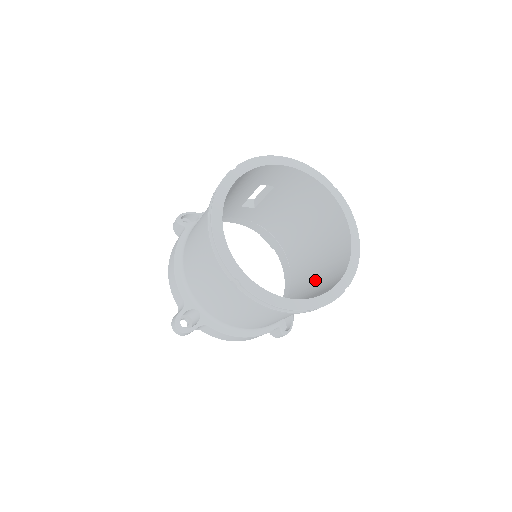
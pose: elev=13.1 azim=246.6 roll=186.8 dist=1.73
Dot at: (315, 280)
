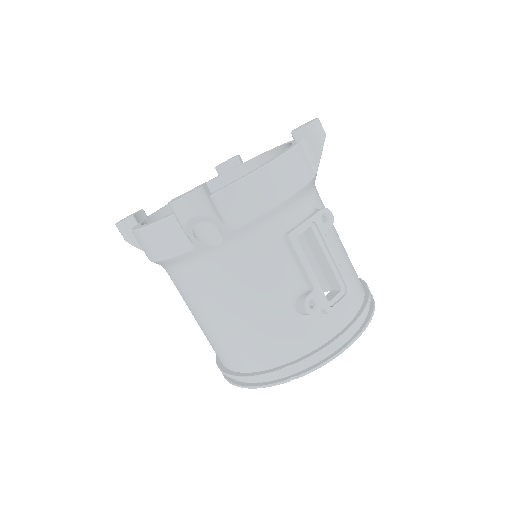
Dot at: occluded
